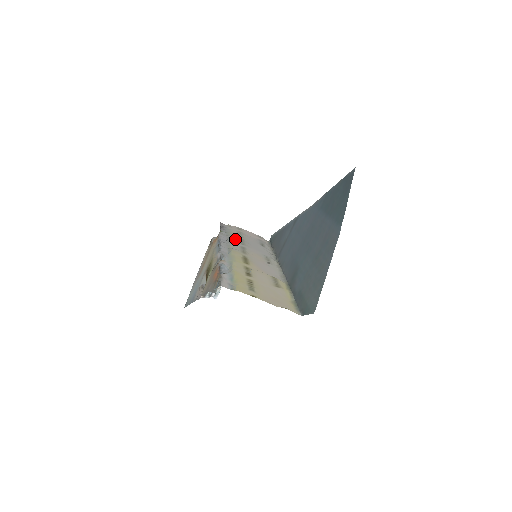
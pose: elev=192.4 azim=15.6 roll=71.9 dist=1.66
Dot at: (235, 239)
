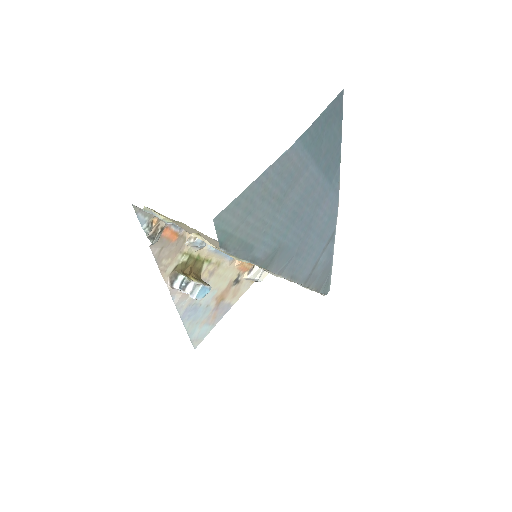
Dot at: occluded
